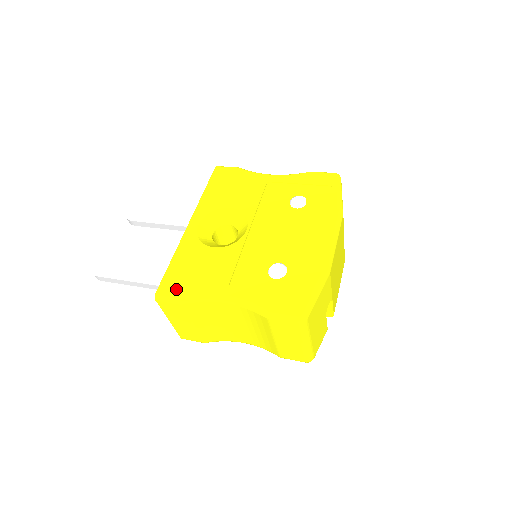
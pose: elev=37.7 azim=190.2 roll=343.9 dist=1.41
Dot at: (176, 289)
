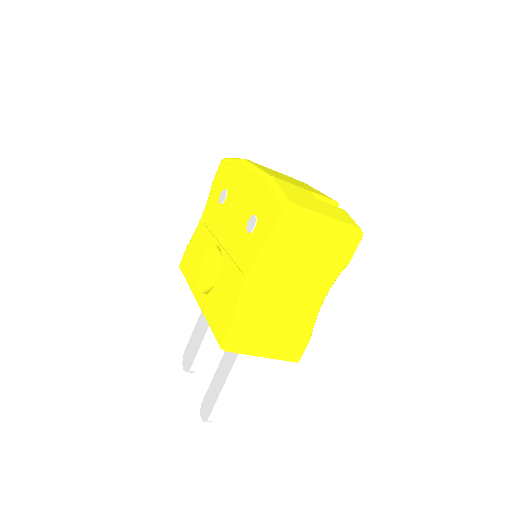
Dot at: (225, 326)
